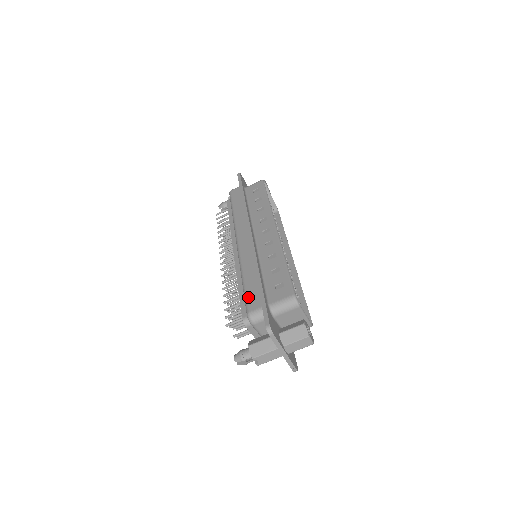
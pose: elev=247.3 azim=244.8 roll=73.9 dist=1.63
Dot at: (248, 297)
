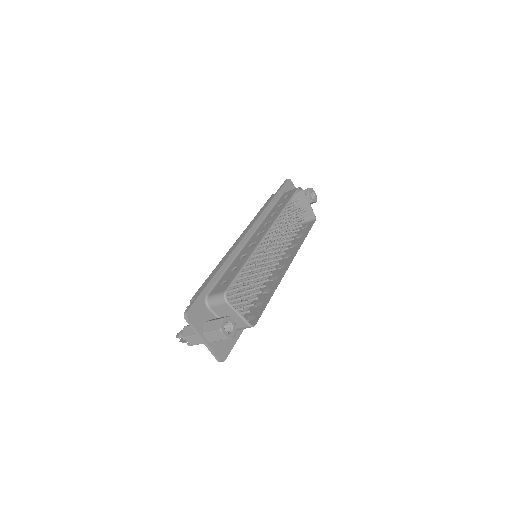
Dot at: (201, 286)
